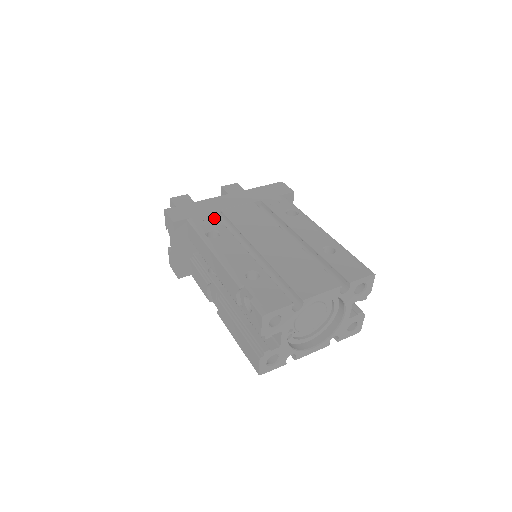
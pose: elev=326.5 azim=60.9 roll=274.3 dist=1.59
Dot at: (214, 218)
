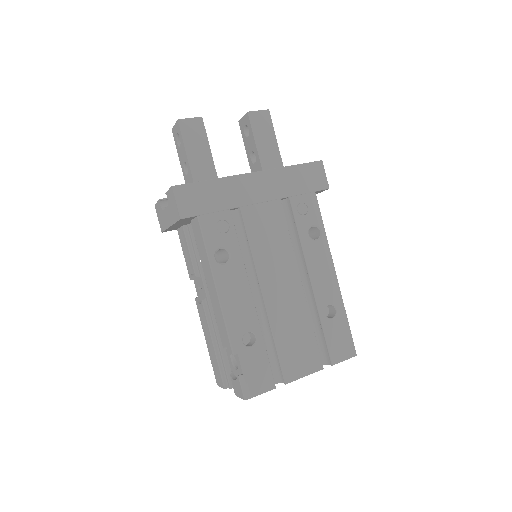
Dot at: (229, 224)
